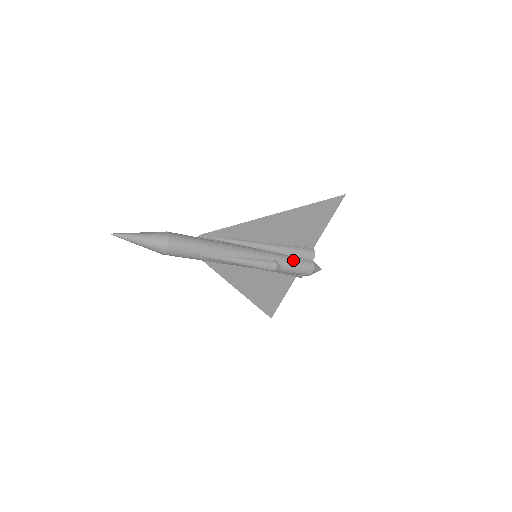
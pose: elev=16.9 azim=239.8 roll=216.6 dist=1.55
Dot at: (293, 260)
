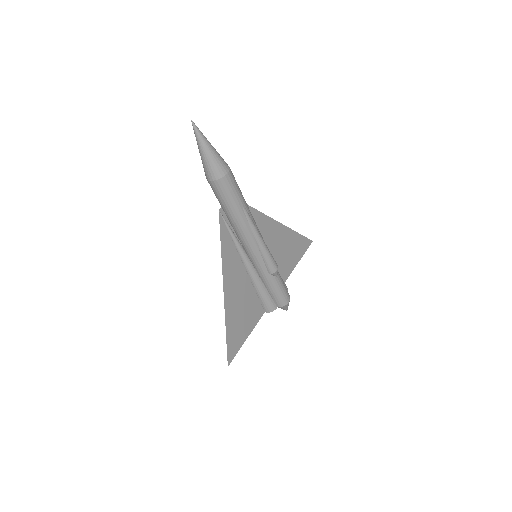
Dot at: occluded
